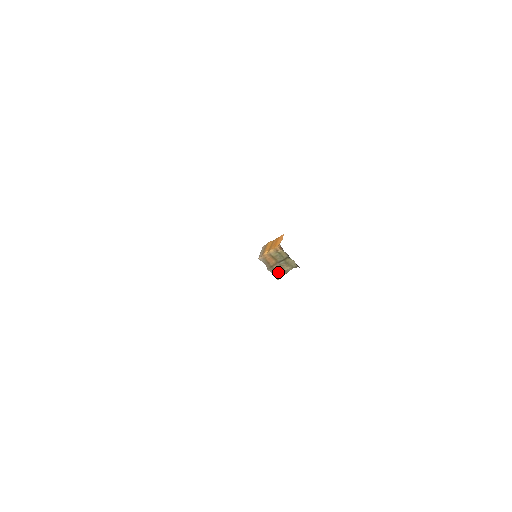
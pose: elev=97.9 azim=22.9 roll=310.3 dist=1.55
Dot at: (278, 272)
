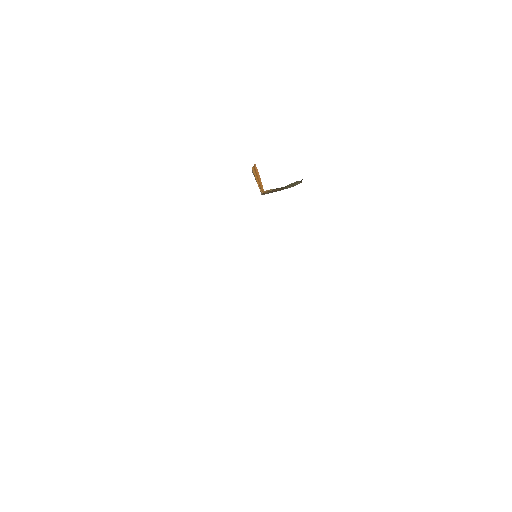
Dot at: occluded
